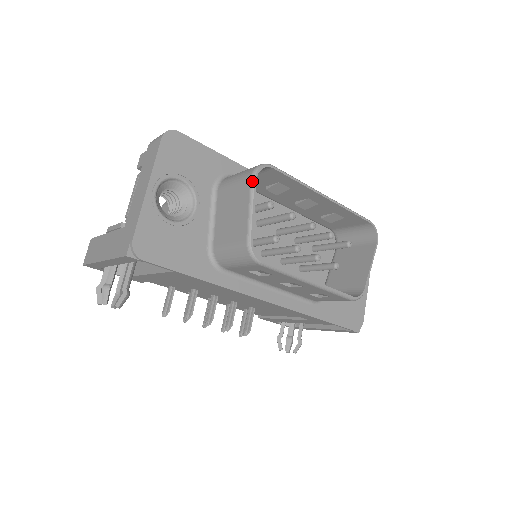
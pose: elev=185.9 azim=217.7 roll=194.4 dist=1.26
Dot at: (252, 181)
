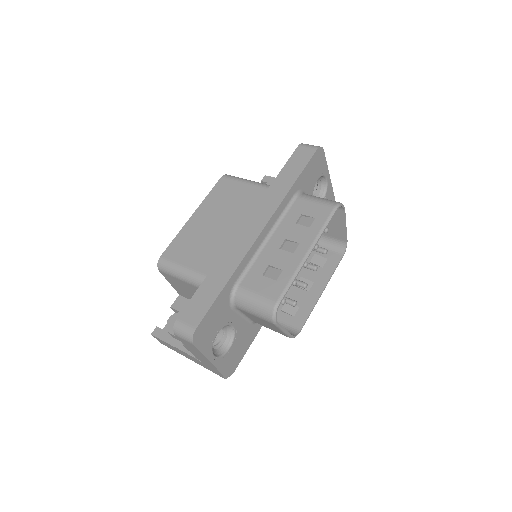
Dot at: (276, 325)
